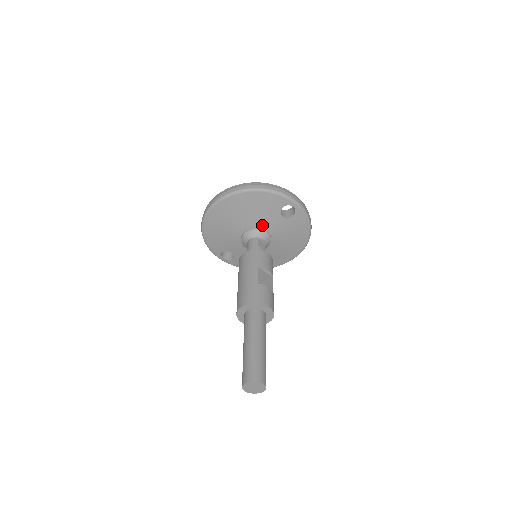
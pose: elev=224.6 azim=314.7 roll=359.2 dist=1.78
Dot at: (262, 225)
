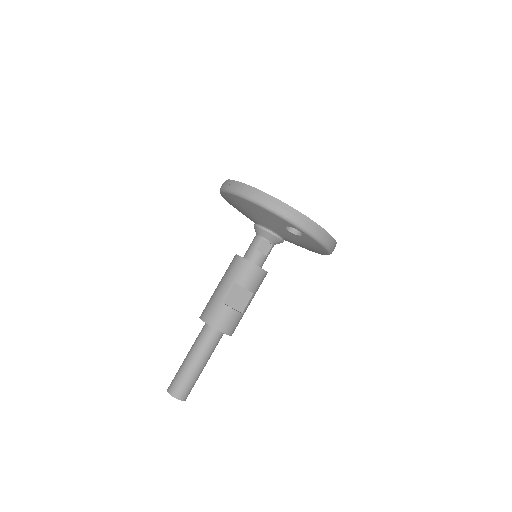
Dot at: (271, 227)
